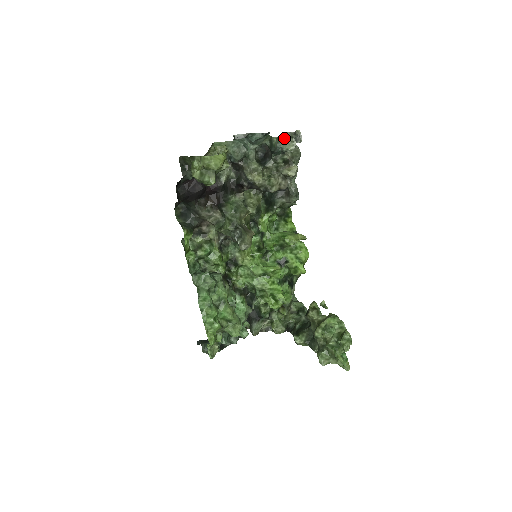
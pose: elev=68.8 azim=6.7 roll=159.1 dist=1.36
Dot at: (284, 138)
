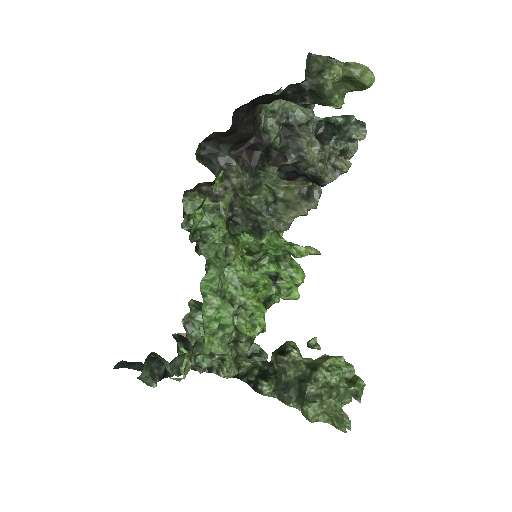
Dot at: (356, 124)
